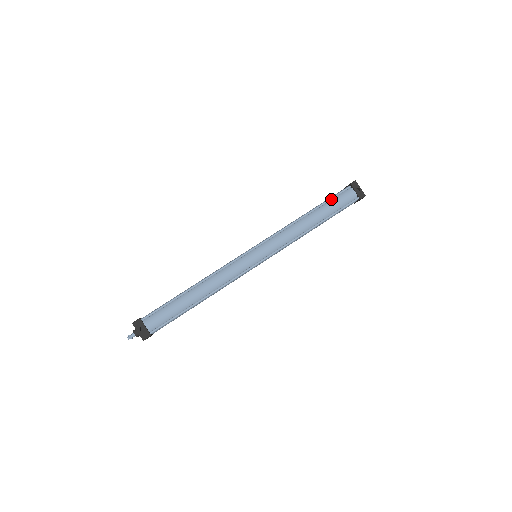
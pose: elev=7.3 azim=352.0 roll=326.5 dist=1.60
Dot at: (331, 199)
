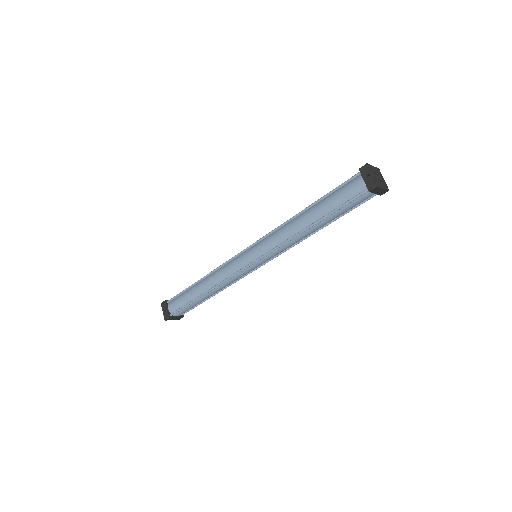
Dot at: (333, 191)
